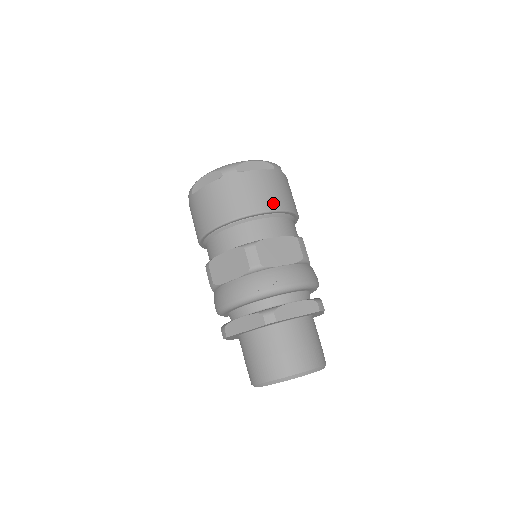
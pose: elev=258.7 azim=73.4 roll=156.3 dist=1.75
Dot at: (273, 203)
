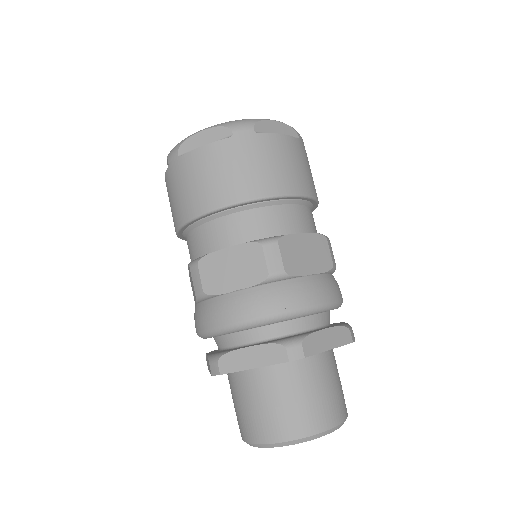
Dot at: (300, 184)
